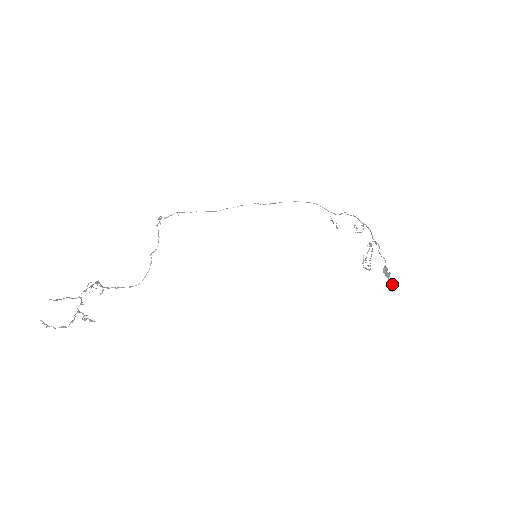
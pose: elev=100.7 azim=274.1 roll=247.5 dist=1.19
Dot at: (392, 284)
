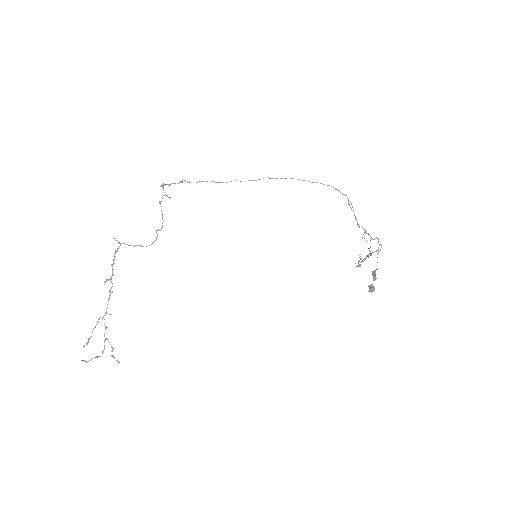
Dot at: (372, 290)
